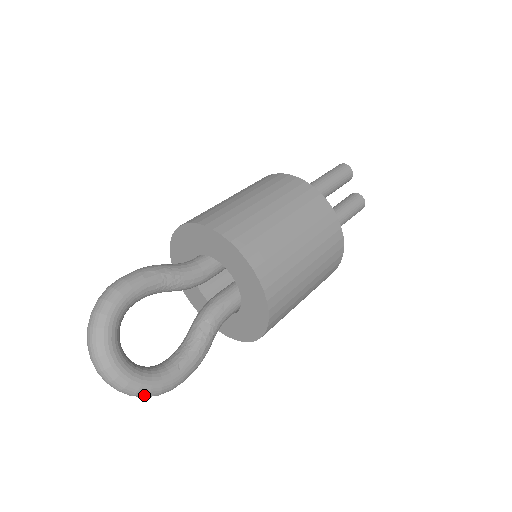
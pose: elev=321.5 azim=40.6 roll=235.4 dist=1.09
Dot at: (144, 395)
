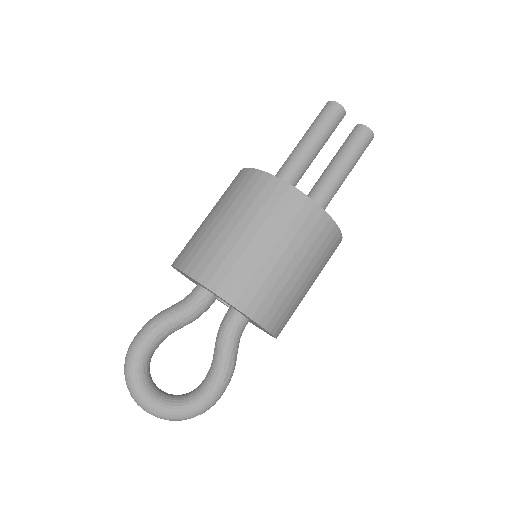
Dot at: (190, 418)
